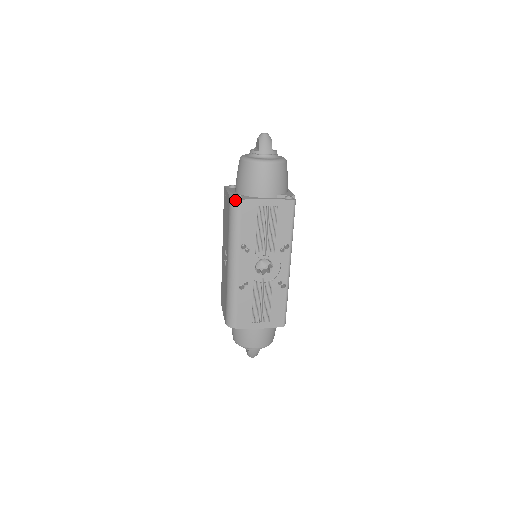
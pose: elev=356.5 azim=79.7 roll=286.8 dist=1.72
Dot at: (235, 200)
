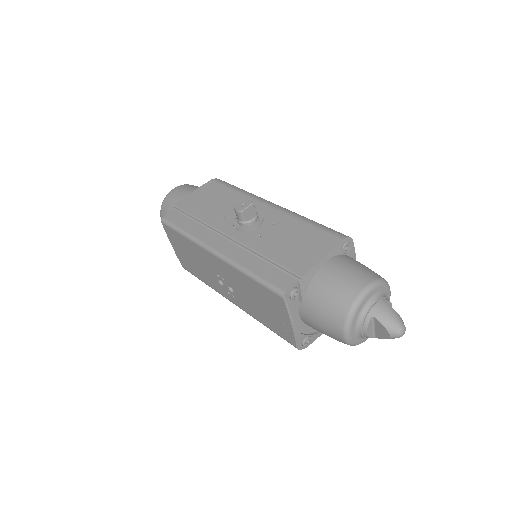
Dot at: occluded
